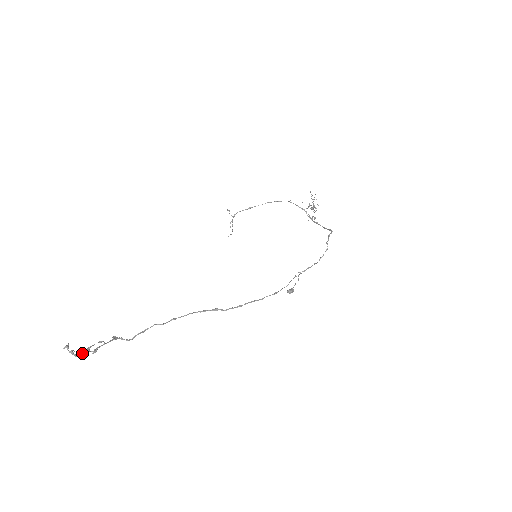
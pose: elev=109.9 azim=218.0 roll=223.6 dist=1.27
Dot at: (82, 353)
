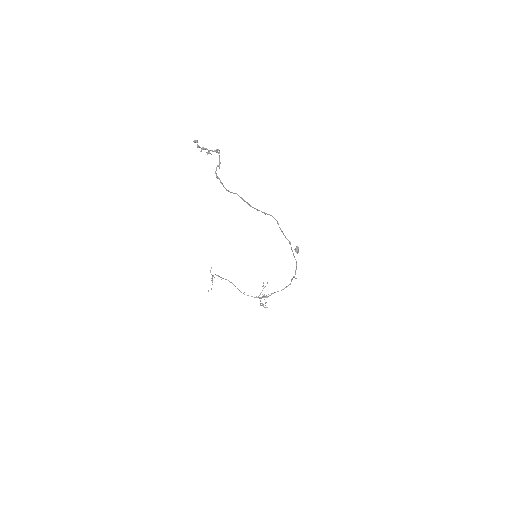
Dot at: (207, 149)
